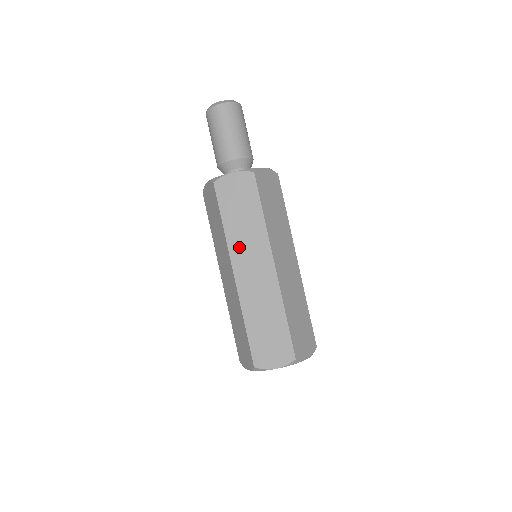
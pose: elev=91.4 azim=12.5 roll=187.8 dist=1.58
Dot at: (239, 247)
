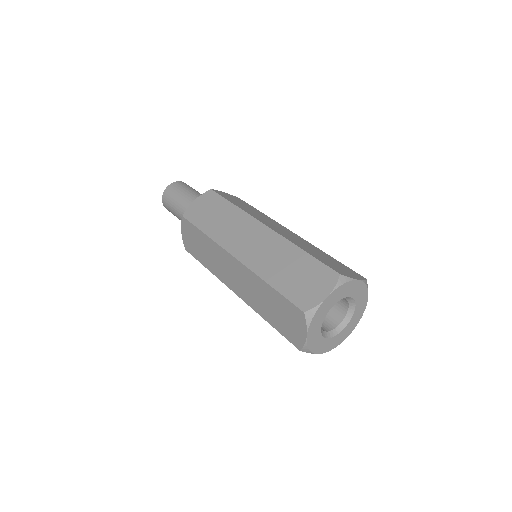
Dot at: (257, 217)
